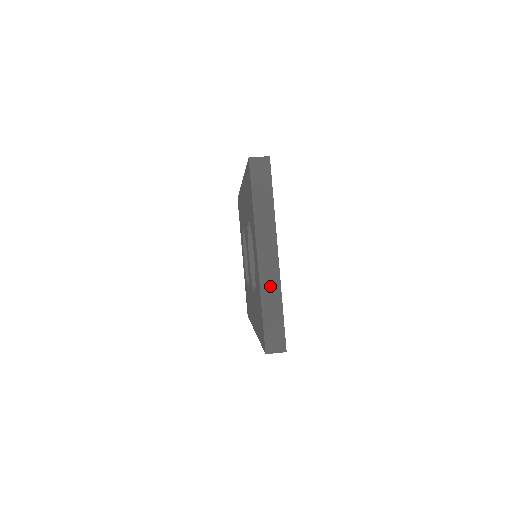
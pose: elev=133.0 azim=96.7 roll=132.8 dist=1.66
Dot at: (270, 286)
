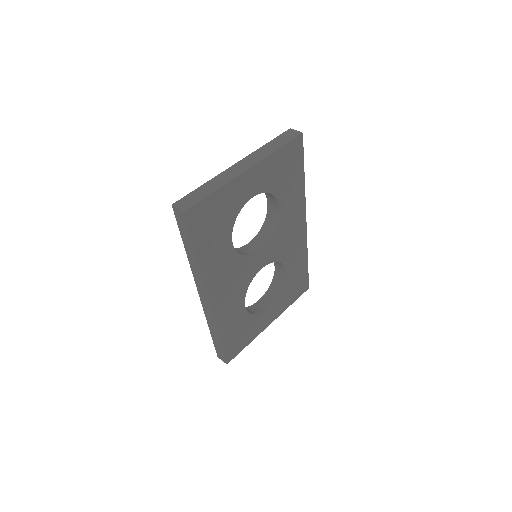
Dot at: (223, 178)
